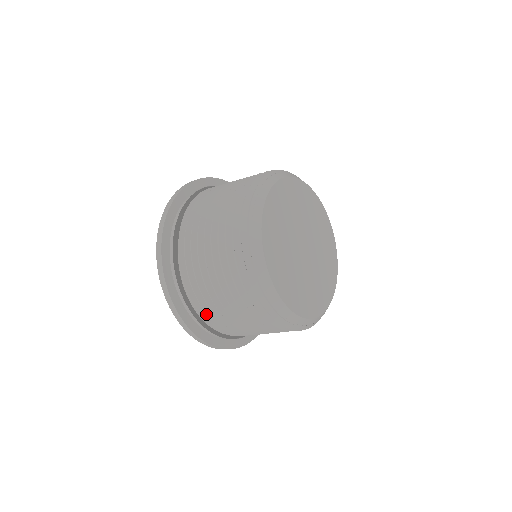
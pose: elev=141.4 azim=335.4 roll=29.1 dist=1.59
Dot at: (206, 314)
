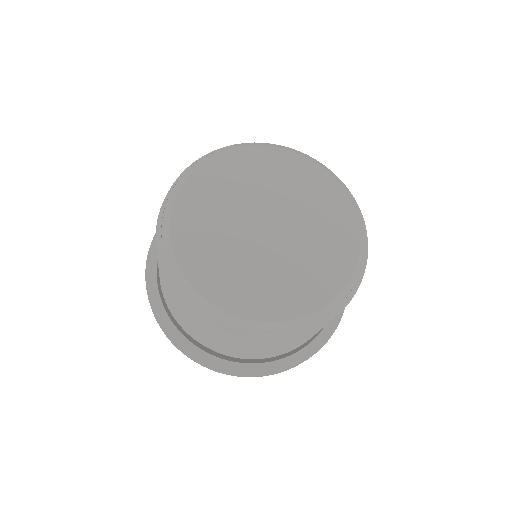
Dot at: occluded
